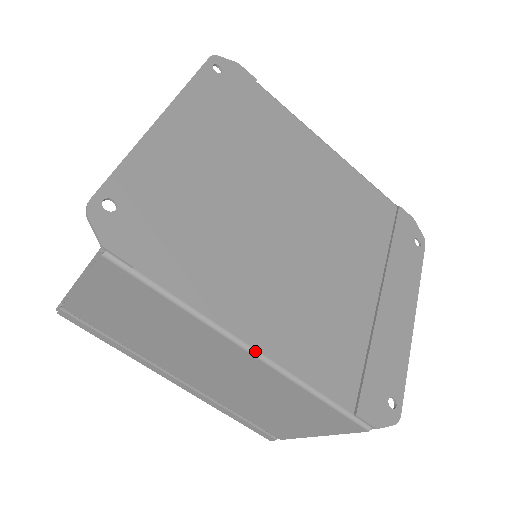
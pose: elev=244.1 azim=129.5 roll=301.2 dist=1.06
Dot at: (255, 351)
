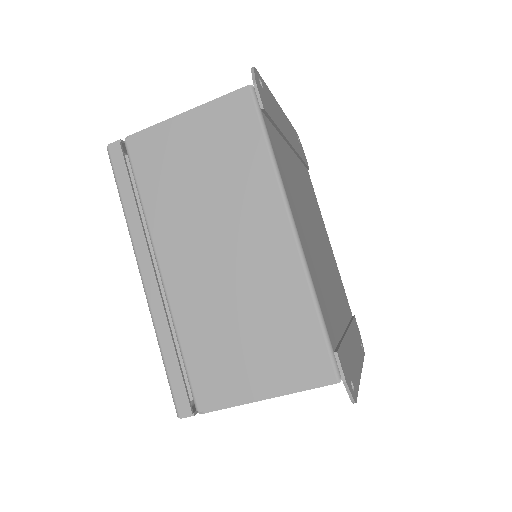
Dot at: (297, 231)
